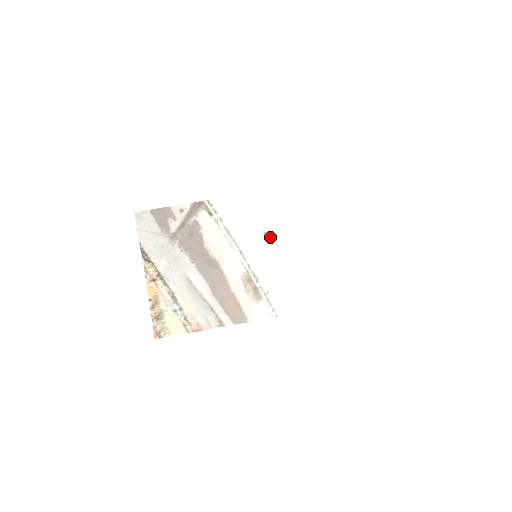
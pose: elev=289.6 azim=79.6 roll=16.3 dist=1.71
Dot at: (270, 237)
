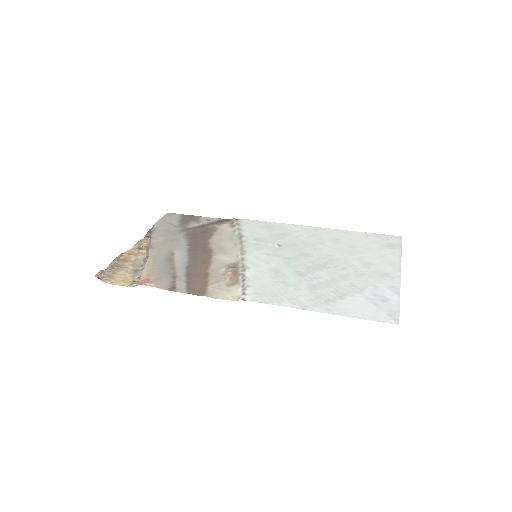
Dot at: (281, 248)
